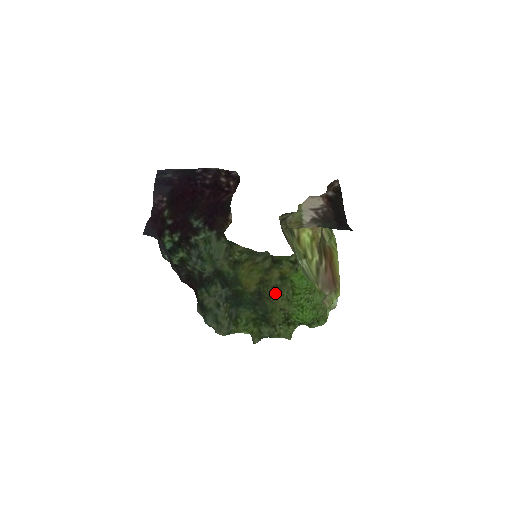
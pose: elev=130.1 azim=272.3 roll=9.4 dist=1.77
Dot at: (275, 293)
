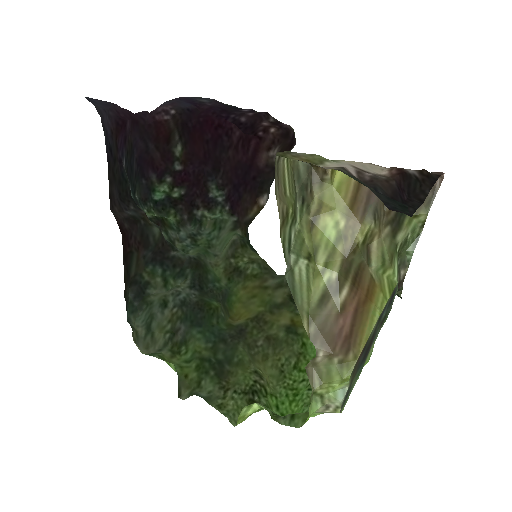
Dot at: (266, 347)
